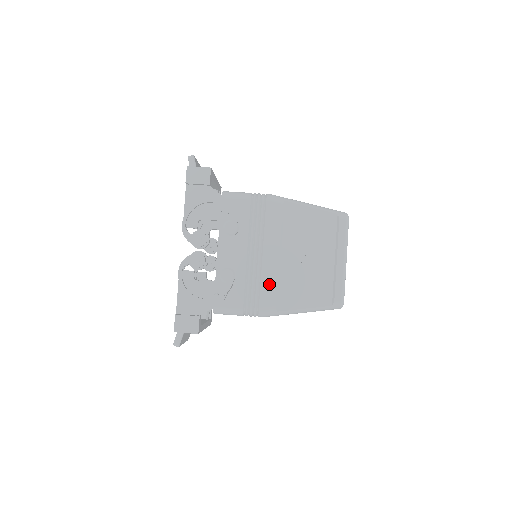
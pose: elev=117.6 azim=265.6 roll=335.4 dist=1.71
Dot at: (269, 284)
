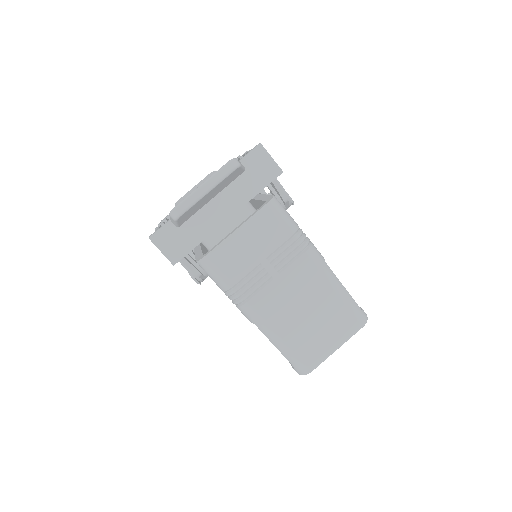
Dot at: occluded
